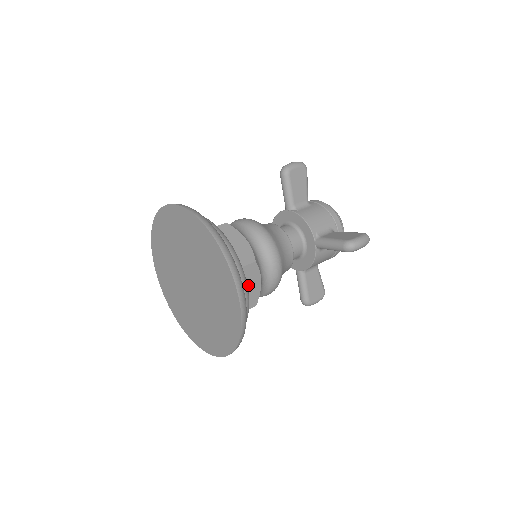
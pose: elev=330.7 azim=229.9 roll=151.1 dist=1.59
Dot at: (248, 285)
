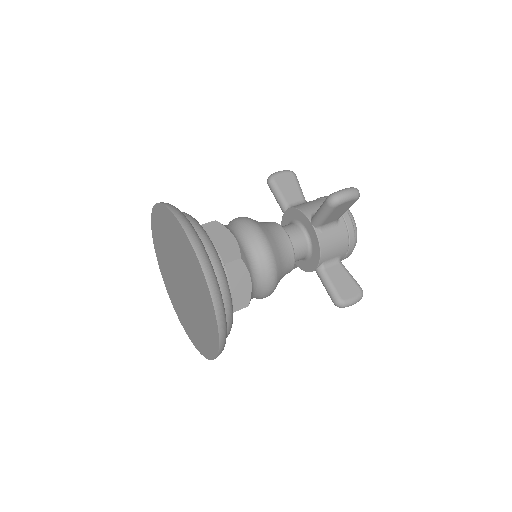
Dot at: occluded
